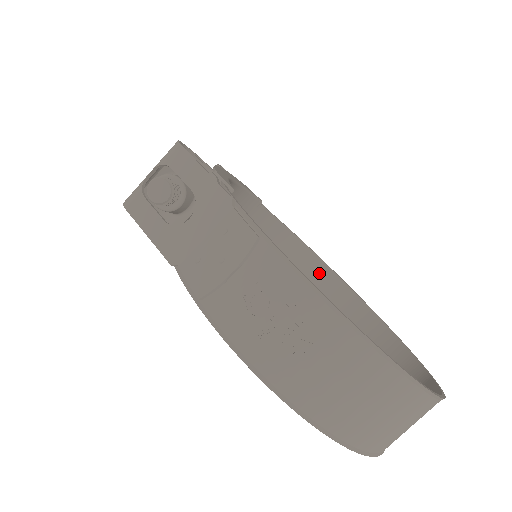
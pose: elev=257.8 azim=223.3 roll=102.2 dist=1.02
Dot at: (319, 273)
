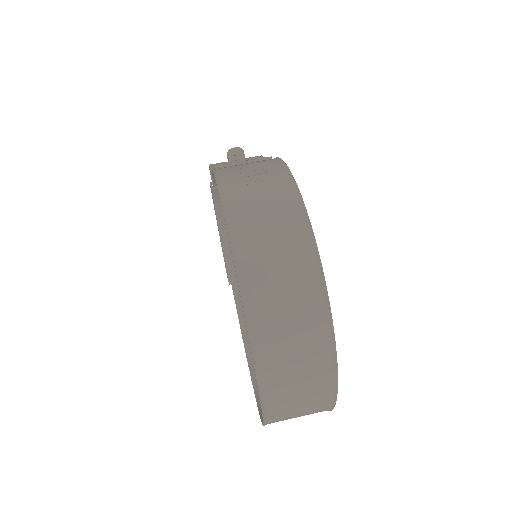
Dot at: occluded
